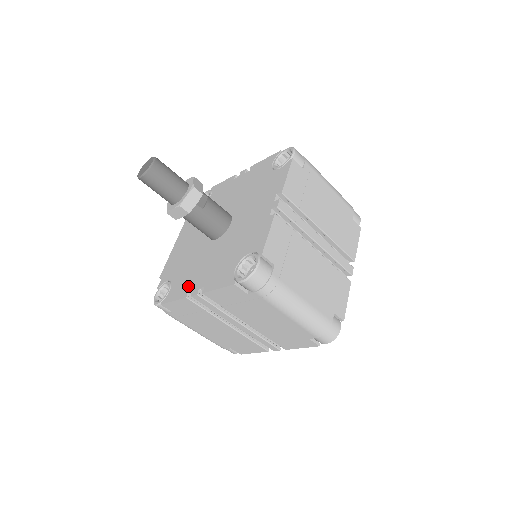
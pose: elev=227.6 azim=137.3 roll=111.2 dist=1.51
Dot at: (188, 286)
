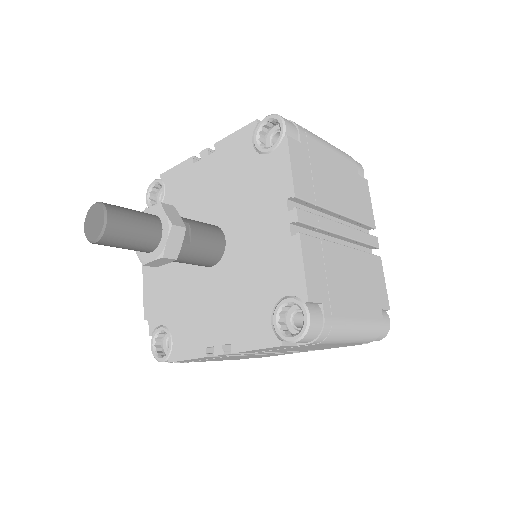
Dot at: (201, 339)
